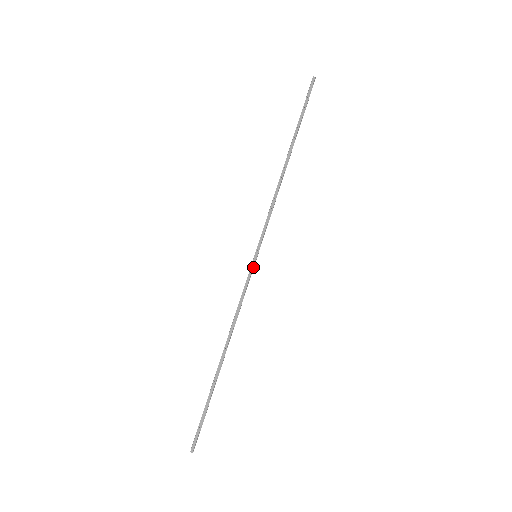
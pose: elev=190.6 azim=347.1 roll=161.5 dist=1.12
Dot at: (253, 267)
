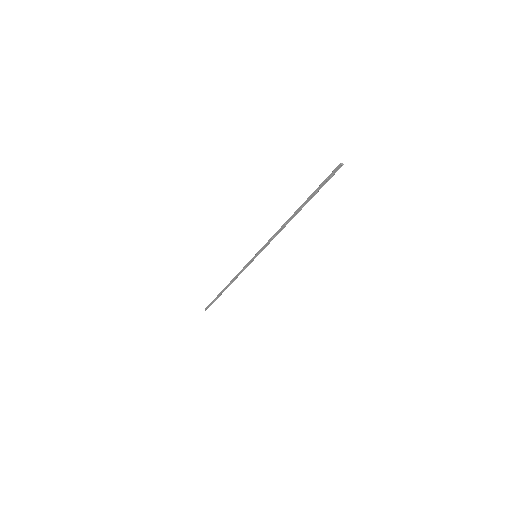
Dot at: (253, 260)
